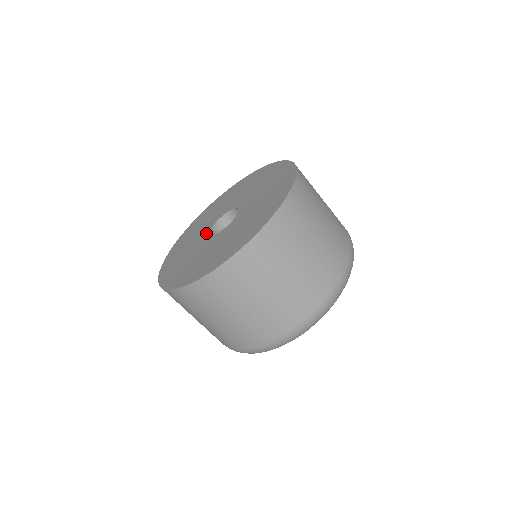
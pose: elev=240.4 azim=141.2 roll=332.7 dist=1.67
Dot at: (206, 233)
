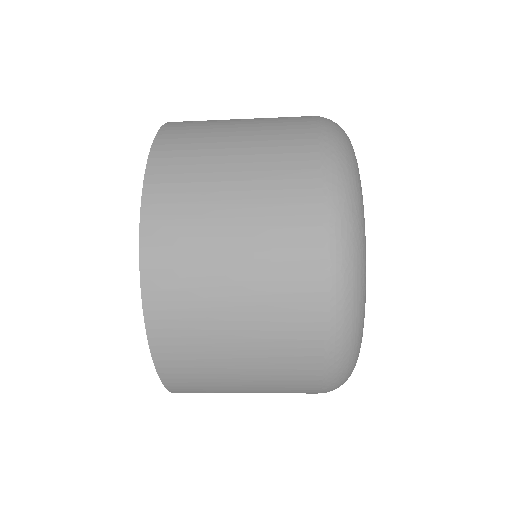
Dot at: occluded
